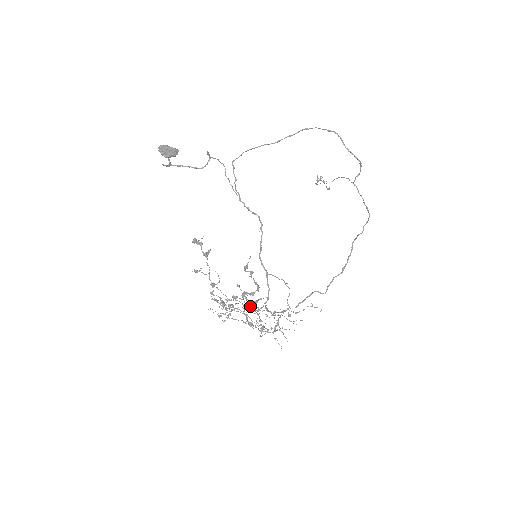
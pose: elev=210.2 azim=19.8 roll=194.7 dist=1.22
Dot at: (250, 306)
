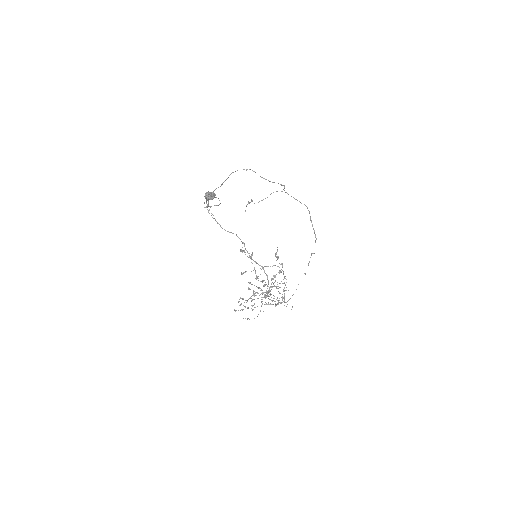
Dot at: occluded
